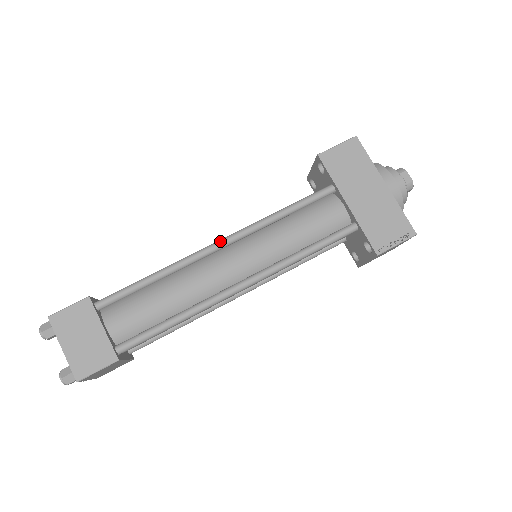
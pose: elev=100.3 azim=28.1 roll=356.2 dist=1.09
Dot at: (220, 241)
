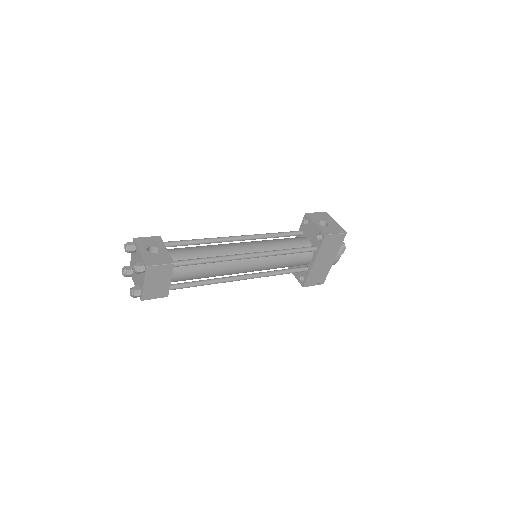
Dot at: (252, 256)
